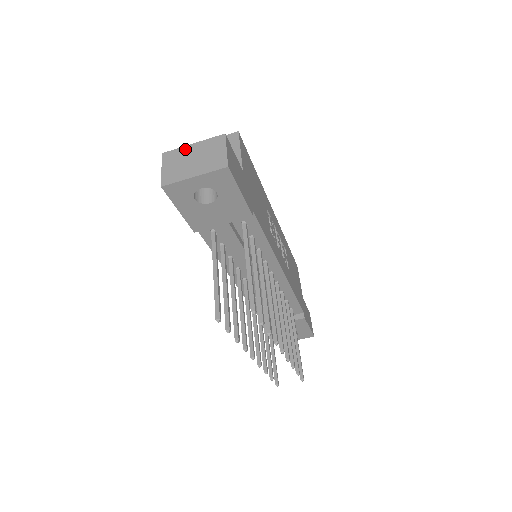
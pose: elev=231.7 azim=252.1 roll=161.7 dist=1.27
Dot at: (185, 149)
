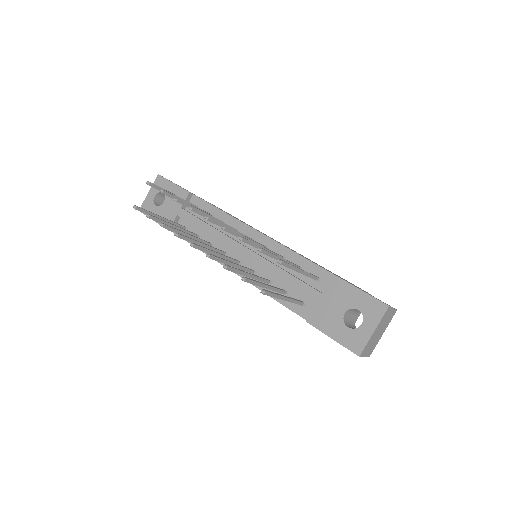
Dot at: occluded
